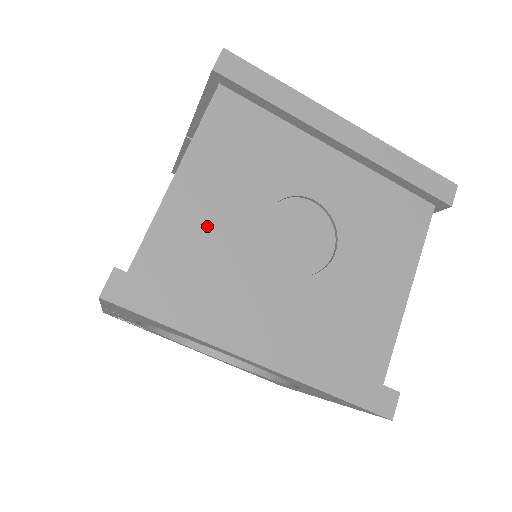
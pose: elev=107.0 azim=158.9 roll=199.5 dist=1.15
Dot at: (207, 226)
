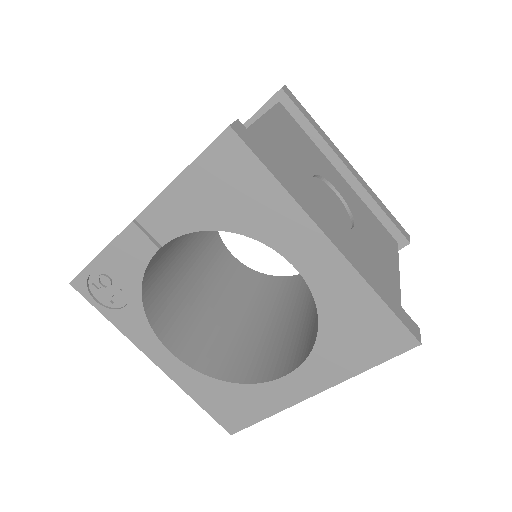
Dot at: (282, 154)
